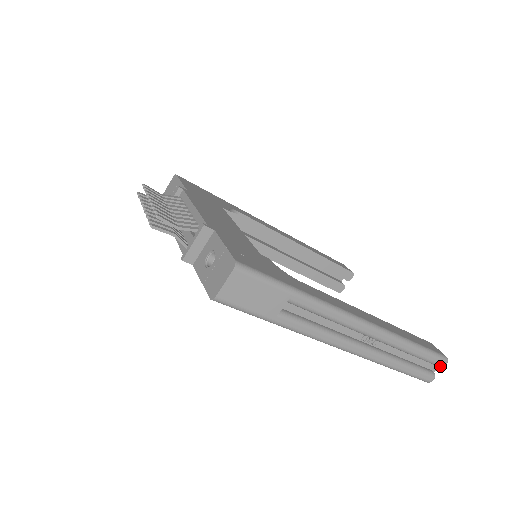
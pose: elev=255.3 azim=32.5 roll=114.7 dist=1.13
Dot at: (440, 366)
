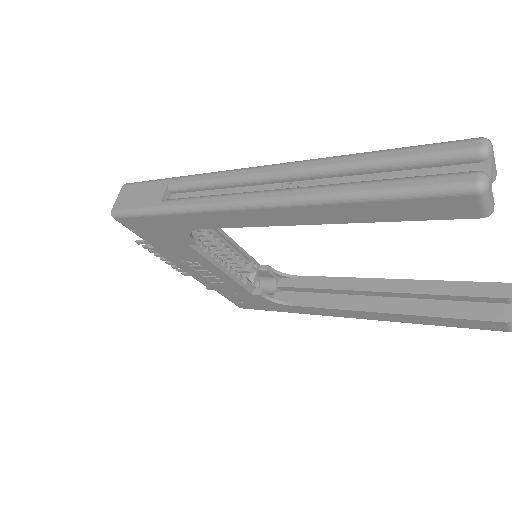
Dot at: (472, 153)
